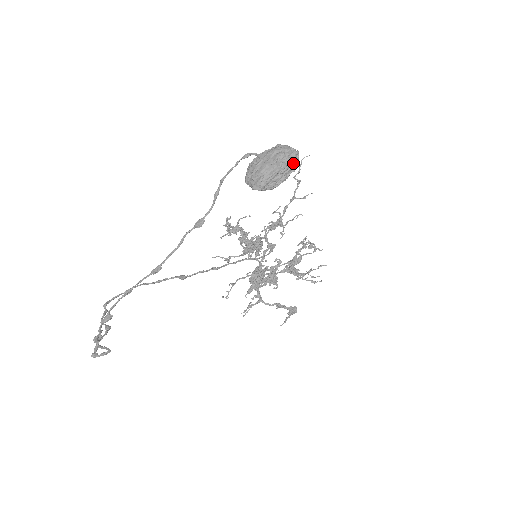
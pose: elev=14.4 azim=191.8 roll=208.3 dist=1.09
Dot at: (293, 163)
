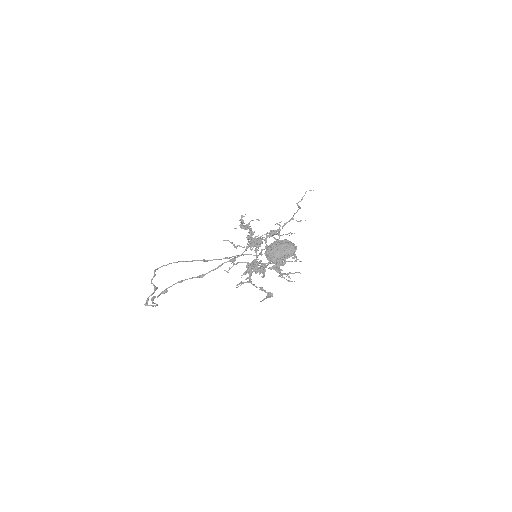
Dot at: (292, 254)
